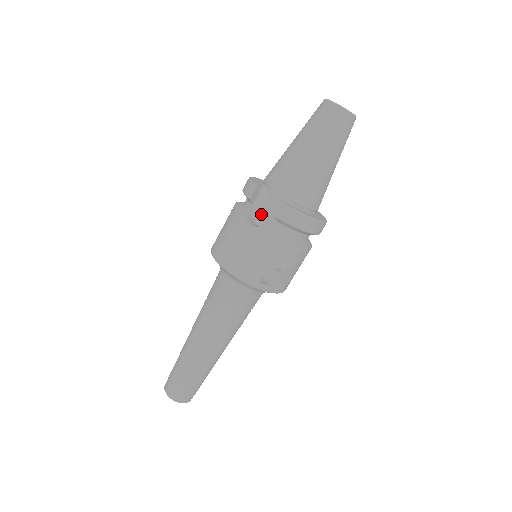
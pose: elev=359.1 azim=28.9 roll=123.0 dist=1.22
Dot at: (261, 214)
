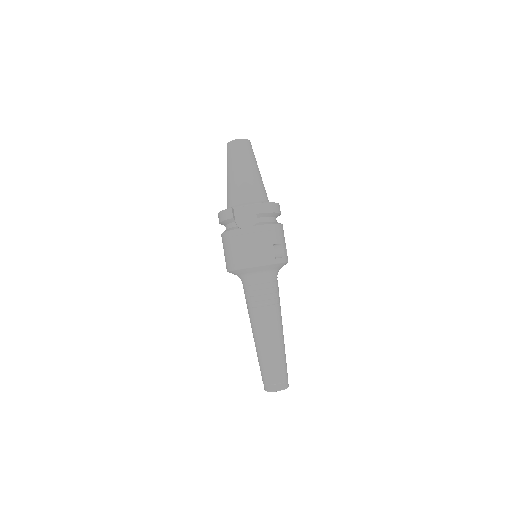
Dot at: (245, 222)
